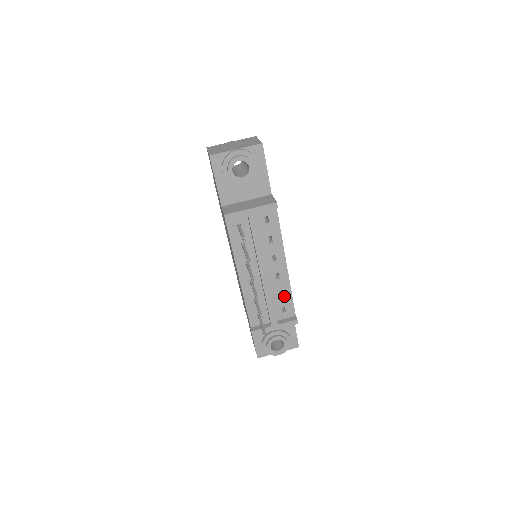
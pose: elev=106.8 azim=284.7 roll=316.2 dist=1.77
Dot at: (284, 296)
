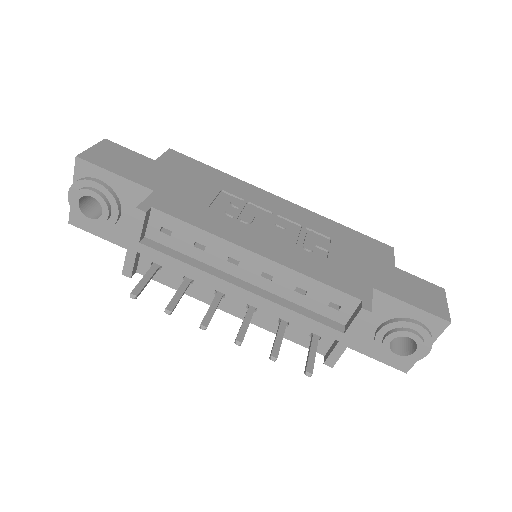
Dot at: (310, 290)
